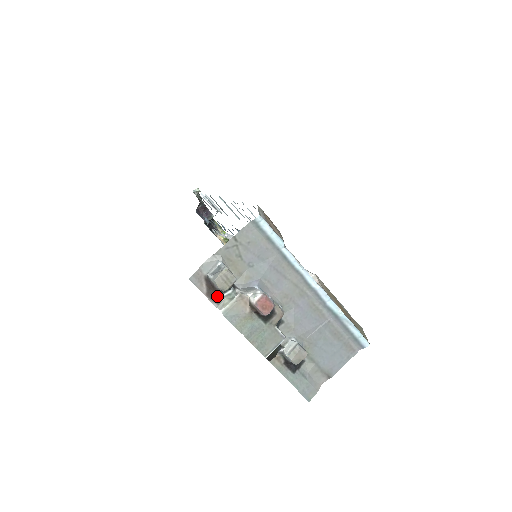
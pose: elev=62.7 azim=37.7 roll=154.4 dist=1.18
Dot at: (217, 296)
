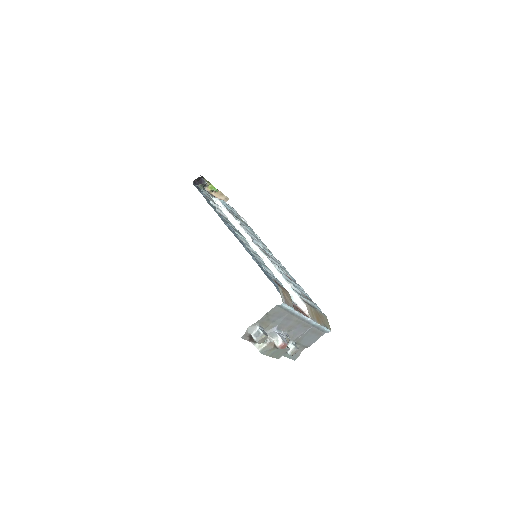
Dot at: occluded
